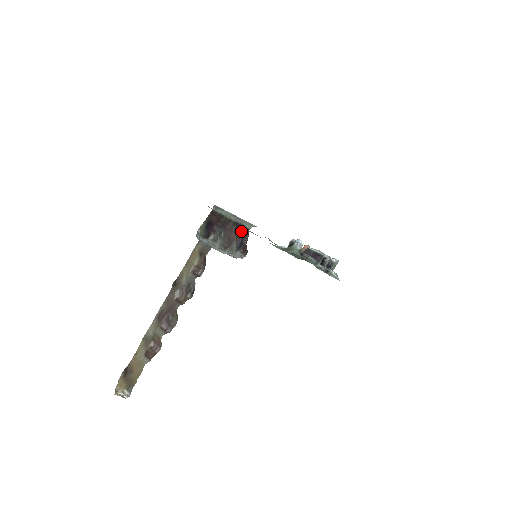
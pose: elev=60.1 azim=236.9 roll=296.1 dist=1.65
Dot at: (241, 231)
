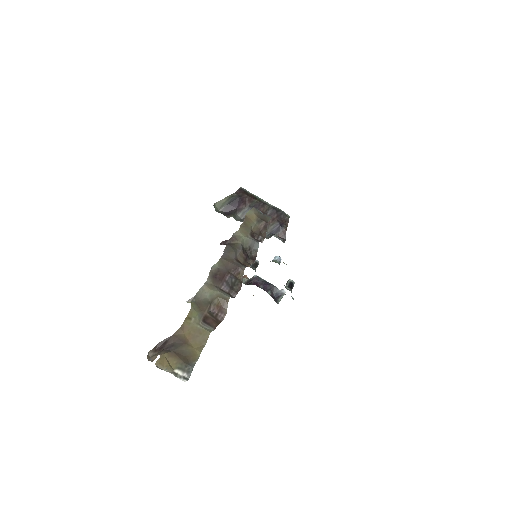
Dot at: (279, 217)
